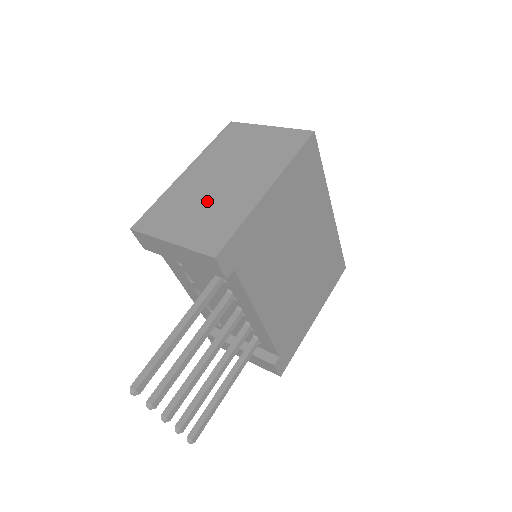
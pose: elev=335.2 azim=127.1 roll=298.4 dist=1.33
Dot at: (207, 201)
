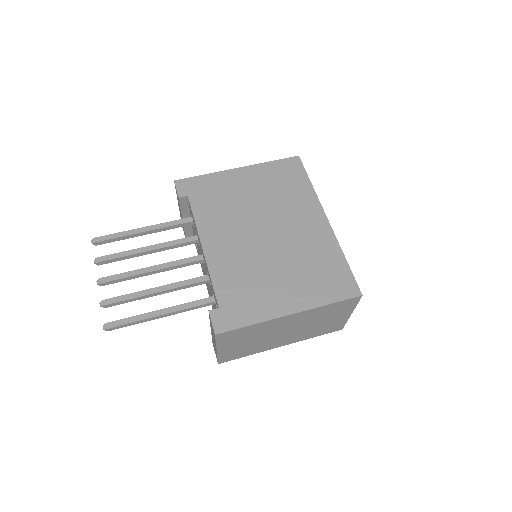
Dot at: occluded
